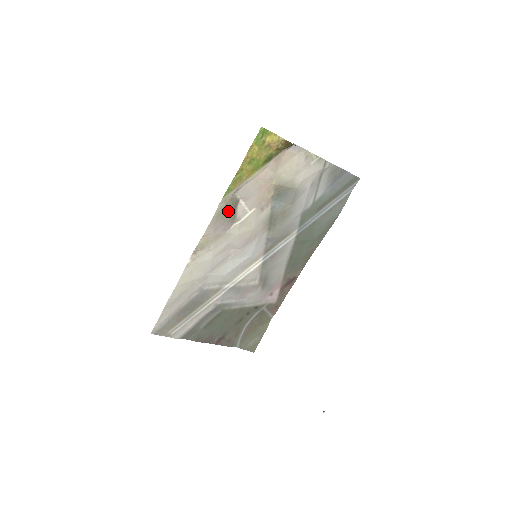
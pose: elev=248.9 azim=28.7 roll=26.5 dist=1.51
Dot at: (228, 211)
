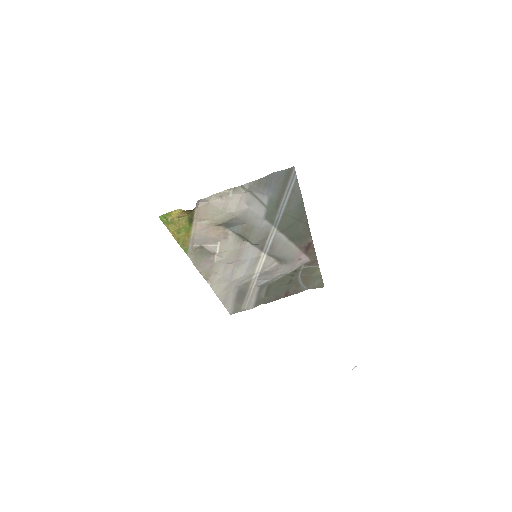
Dot at: (201, 255)
